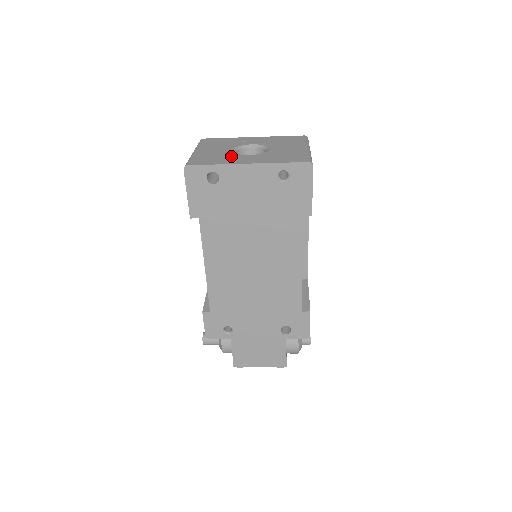
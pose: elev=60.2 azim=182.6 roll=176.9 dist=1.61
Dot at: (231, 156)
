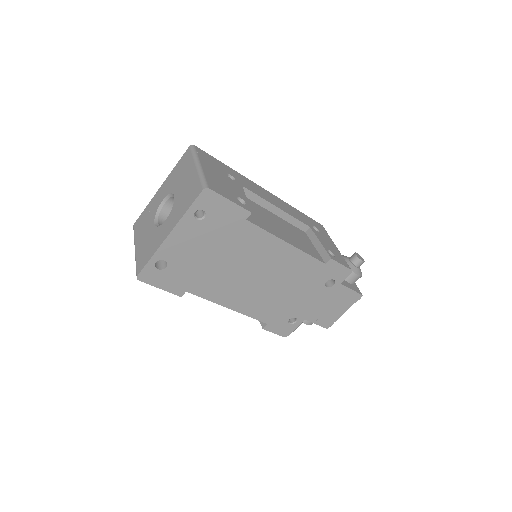
Dot at: (156, 234)
